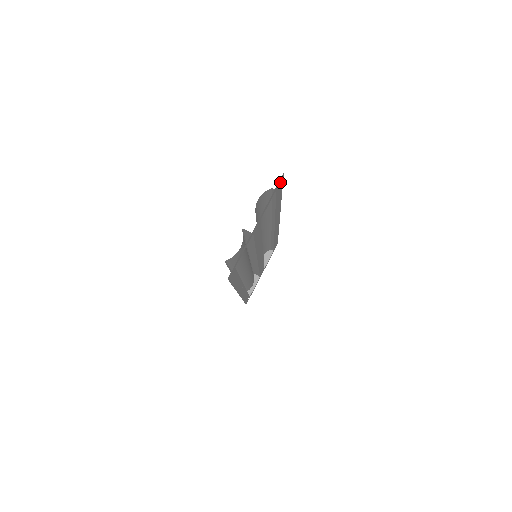
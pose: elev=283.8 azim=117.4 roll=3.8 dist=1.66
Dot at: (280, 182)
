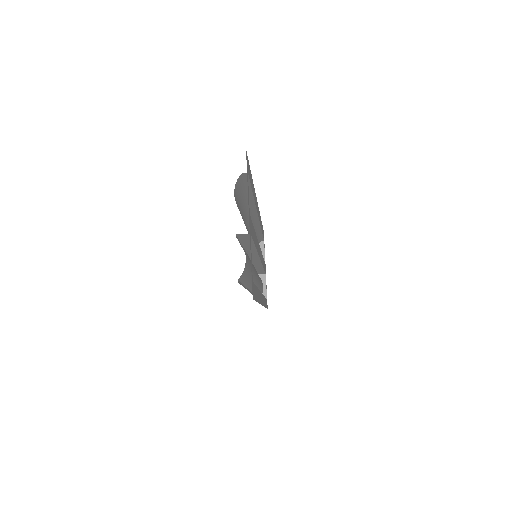
Dot at: (247, 162)
